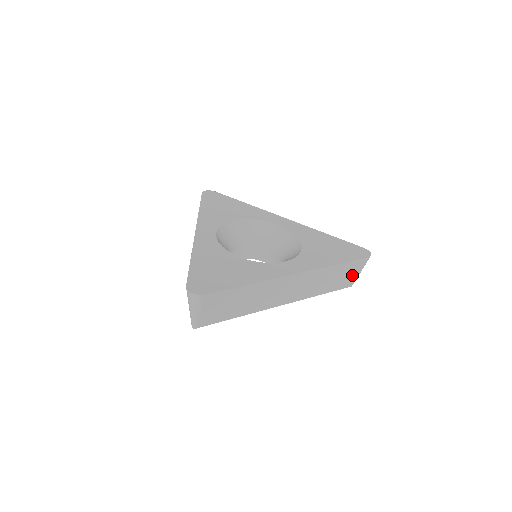
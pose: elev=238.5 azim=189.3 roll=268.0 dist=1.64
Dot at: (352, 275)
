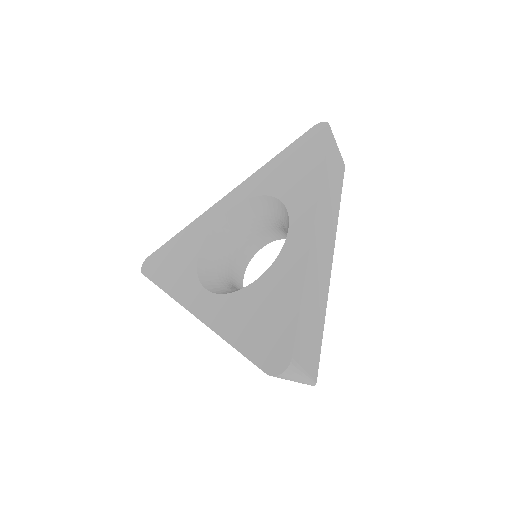
Dot at: (337, 158)
